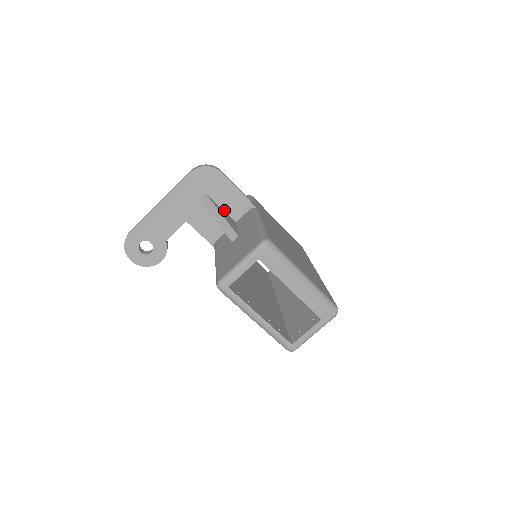
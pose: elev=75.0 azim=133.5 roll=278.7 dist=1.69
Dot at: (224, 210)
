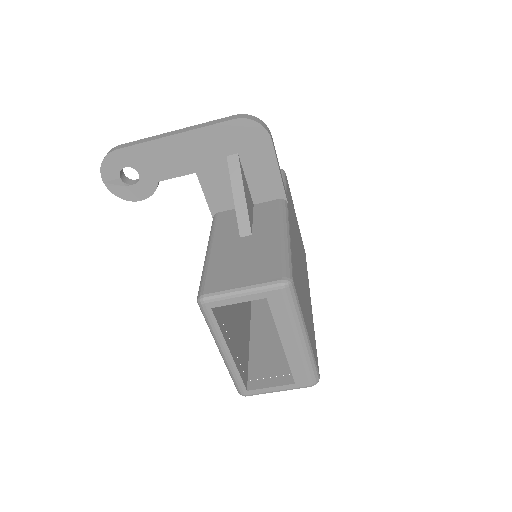
Dot at: (248, 184)
